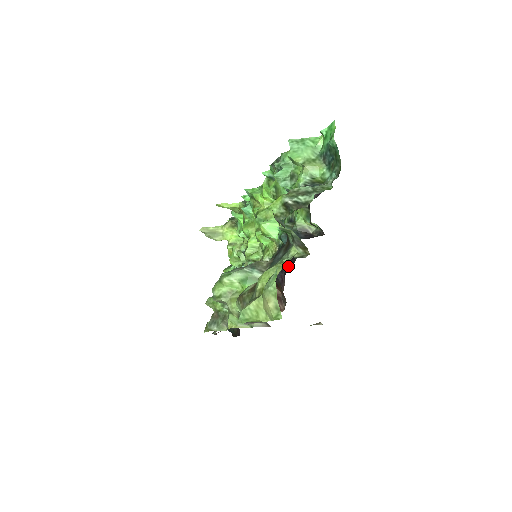
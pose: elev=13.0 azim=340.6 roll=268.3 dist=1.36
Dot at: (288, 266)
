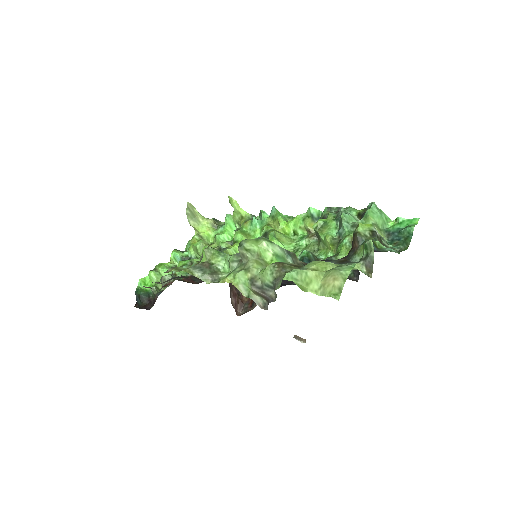
Dot at: (284, 284)
